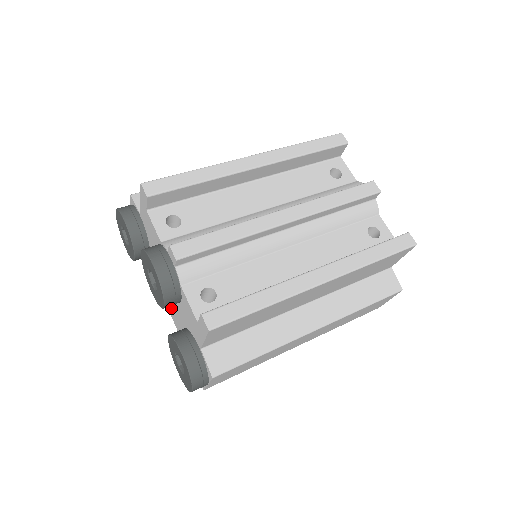
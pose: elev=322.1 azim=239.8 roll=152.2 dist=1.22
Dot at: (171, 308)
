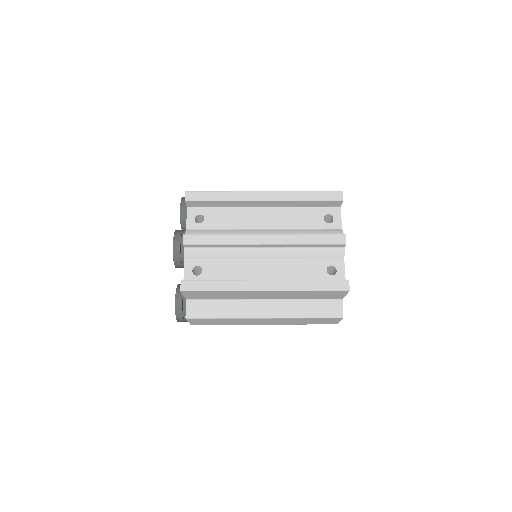
Dot at: occluded
